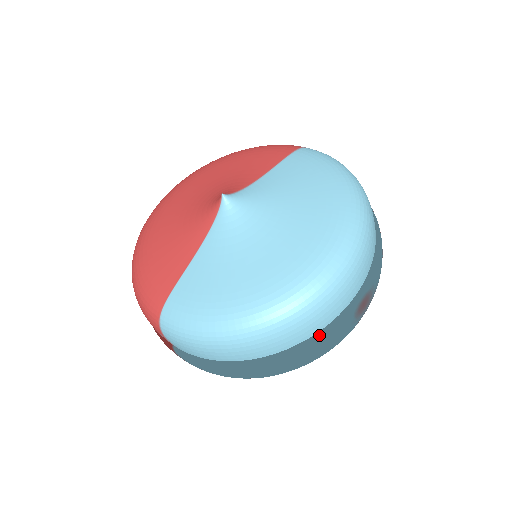
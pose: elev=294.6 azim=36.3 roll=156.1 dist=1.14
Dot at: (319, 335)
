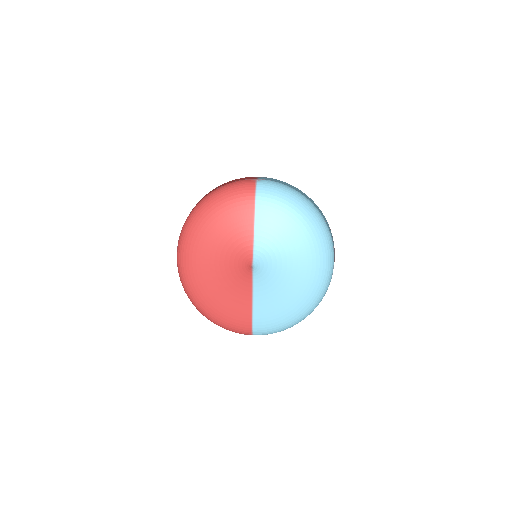
Dot at: occluded
